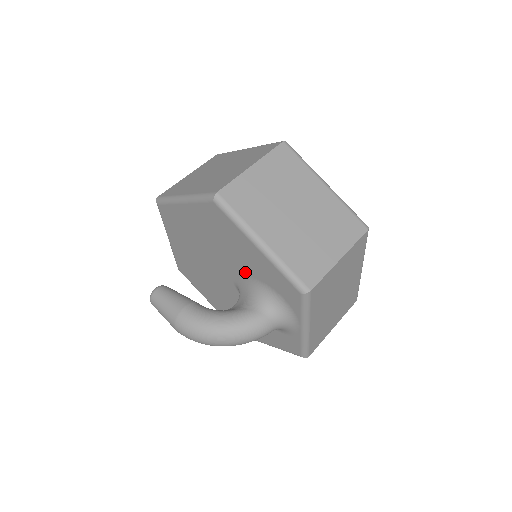
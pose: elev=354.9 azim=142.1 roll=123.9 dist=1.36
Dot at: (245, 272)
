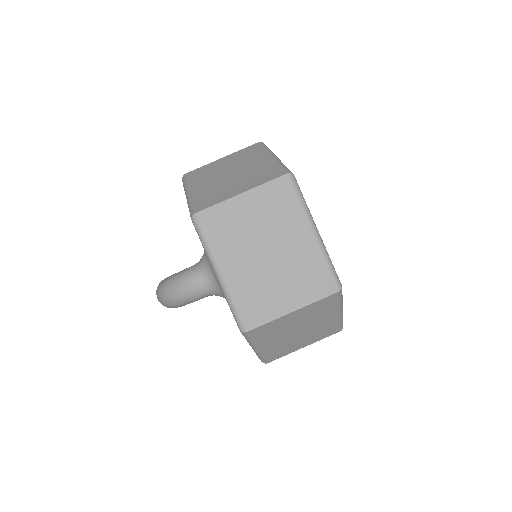
Dot at: occluded
